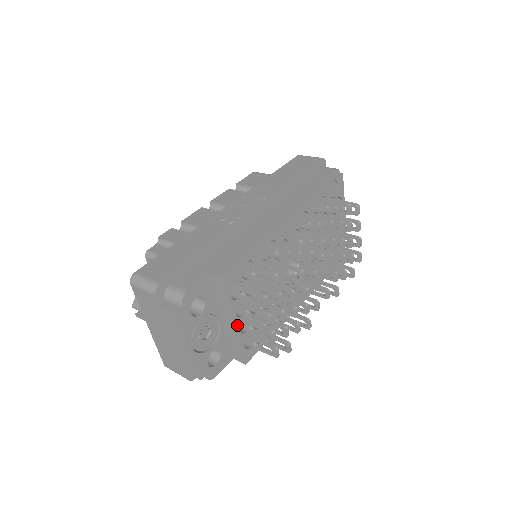
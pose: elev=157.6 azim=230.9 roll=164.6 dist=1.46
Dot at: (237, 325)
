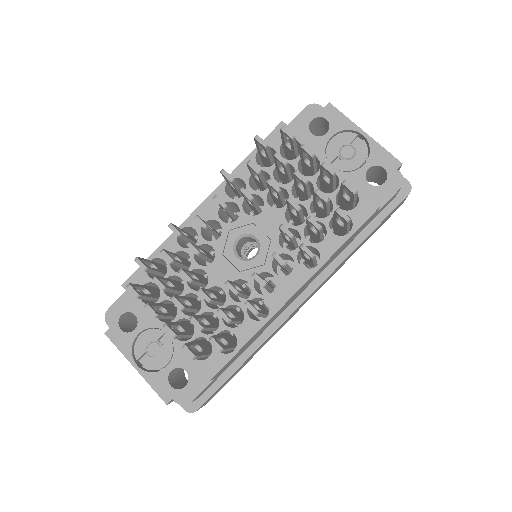
Dot at: occluded
